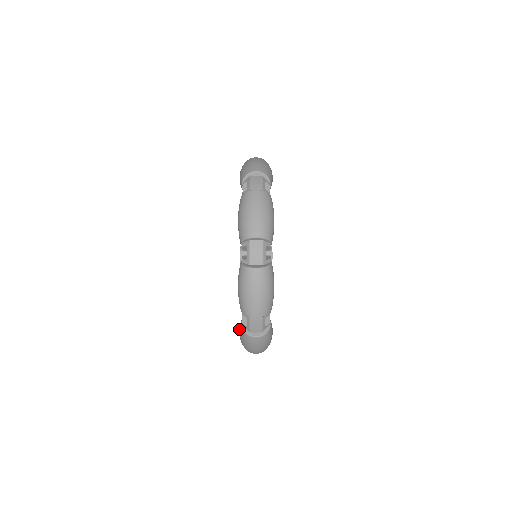
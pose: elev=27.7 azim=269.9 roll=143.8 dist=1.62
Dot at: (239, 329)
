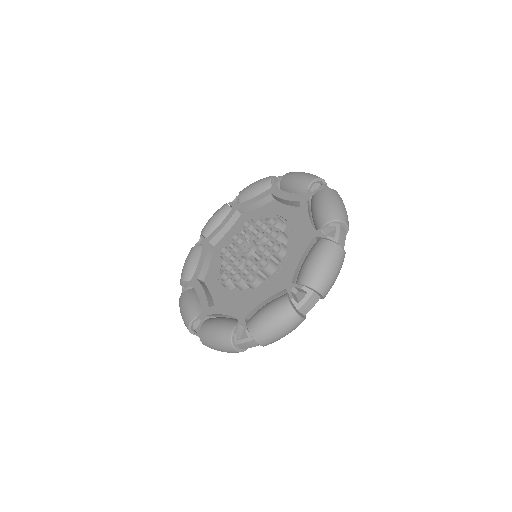
Dot at: (274, 306)
